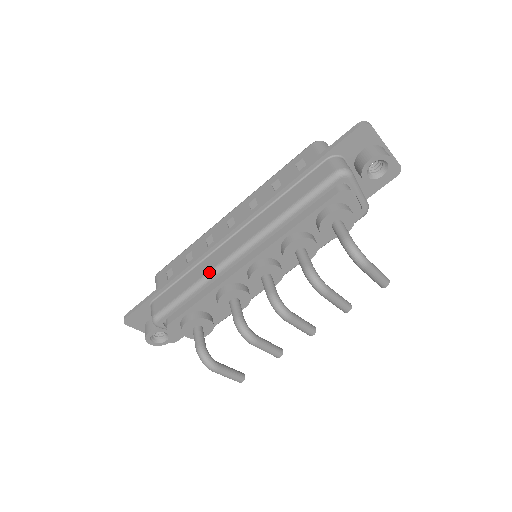
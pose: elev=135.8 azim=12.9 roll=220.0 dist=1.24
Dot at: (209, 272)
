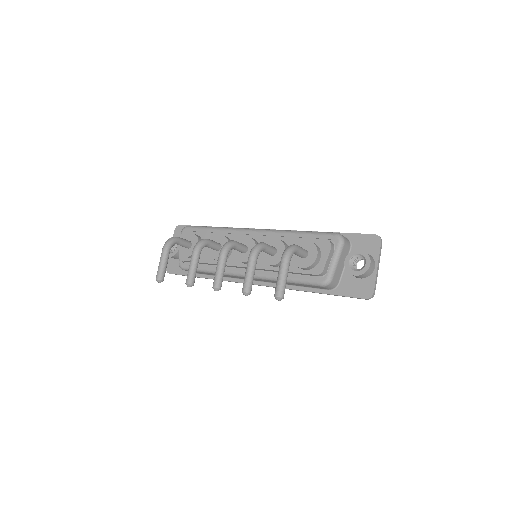
Dot at: occluded
